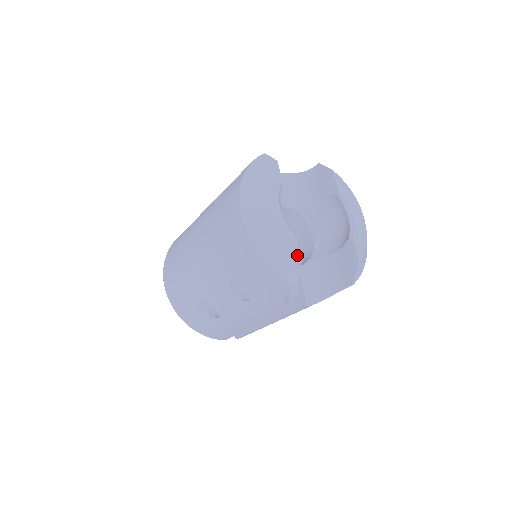
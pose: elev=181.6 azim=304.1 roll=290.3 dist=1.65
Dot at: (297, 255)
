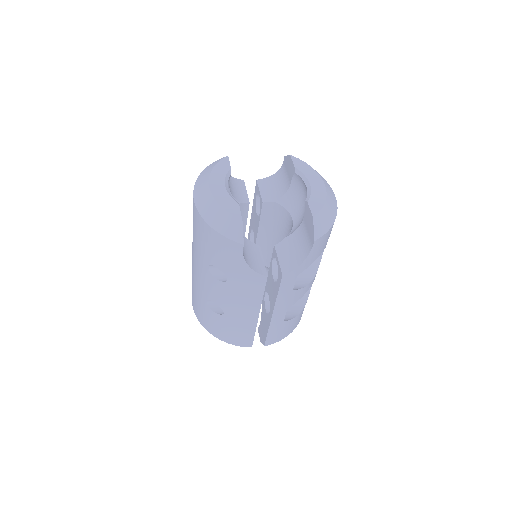
Dot at: (238, 216)
